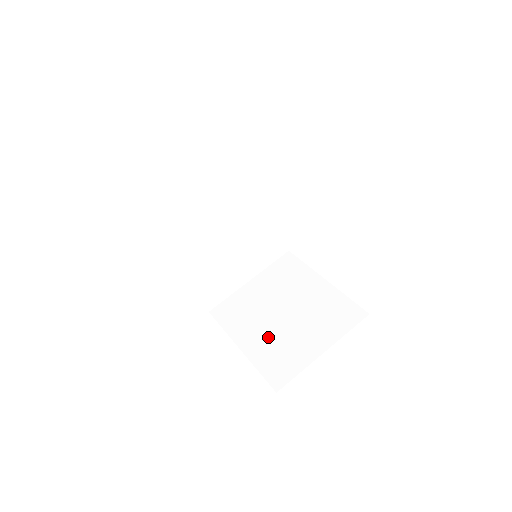
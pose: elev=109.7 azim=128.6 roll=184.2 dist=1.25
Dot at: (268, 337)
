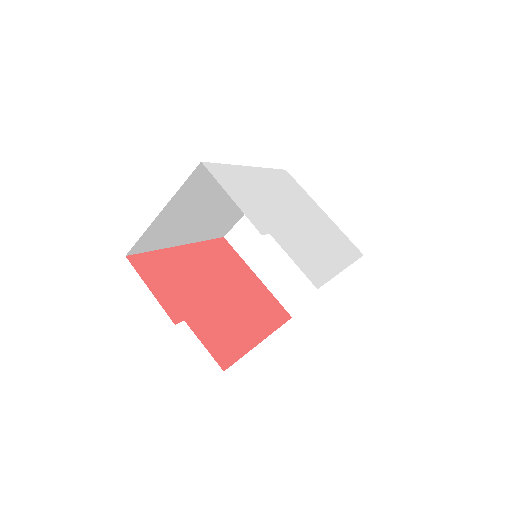
Dot at: (279, 269)
